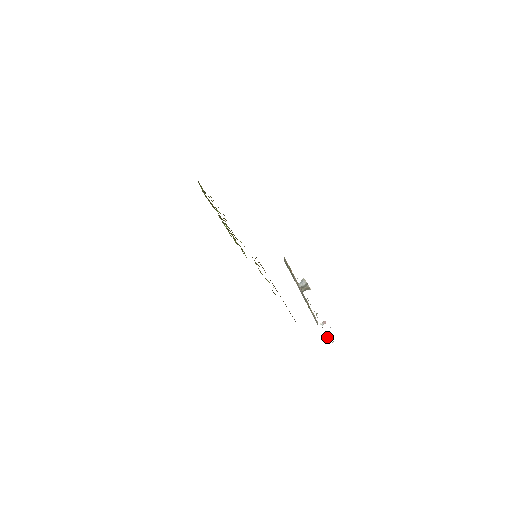
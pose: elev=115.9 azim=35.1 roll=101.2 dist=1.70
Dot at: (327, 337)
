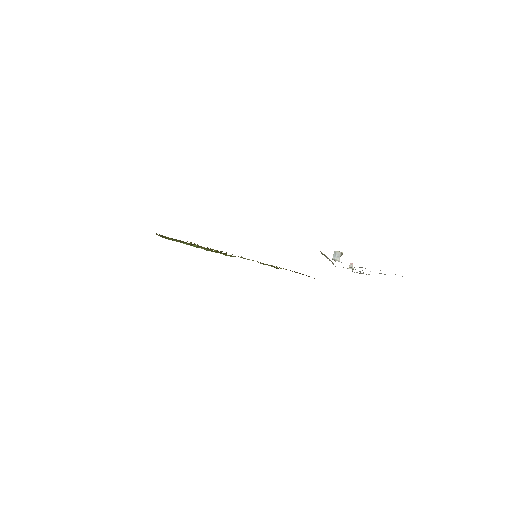
Dot at: (352, 271)
